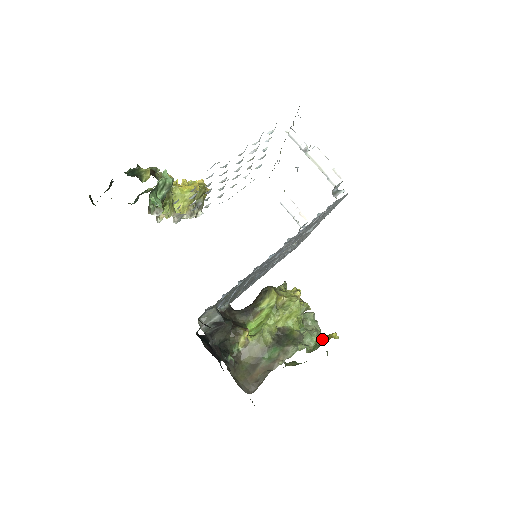
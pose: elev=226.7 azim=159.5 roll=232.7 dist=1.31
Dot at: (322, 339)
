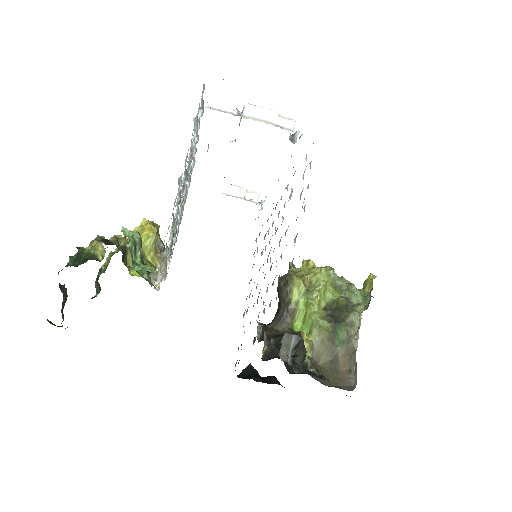
Dot at: (363, 288)
